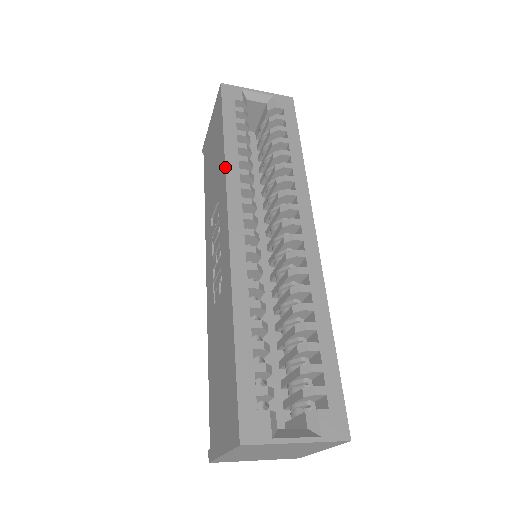
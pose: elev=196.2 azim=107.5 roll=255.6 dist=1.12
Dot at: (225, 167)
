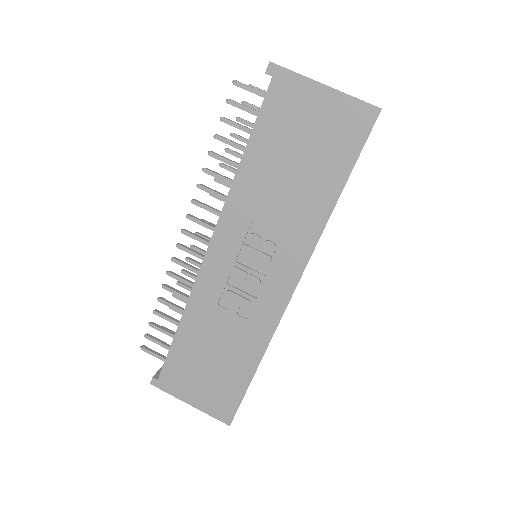
Dot at: occluded
